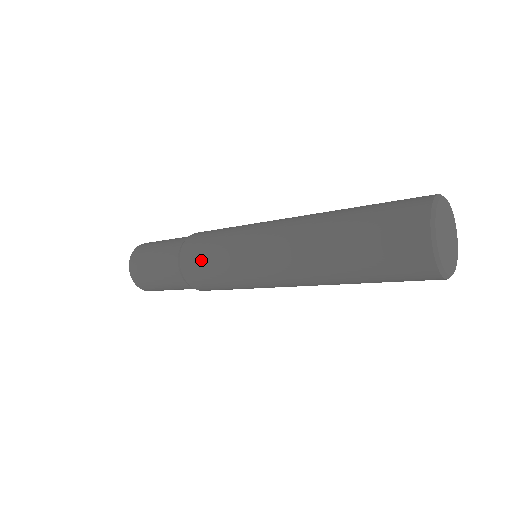
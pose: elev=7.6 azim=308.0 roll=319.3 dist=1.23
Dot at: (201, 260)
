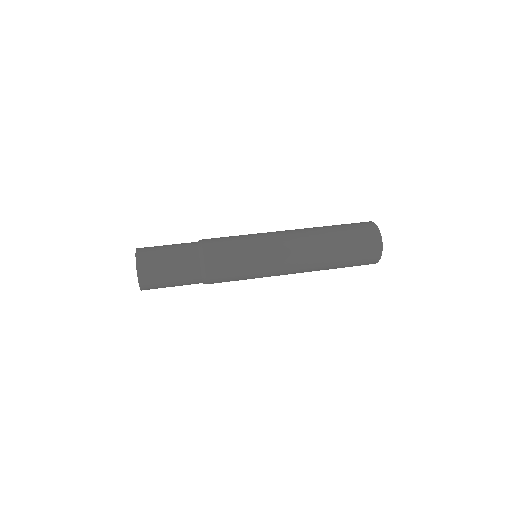
Dot at: (229, 280)
